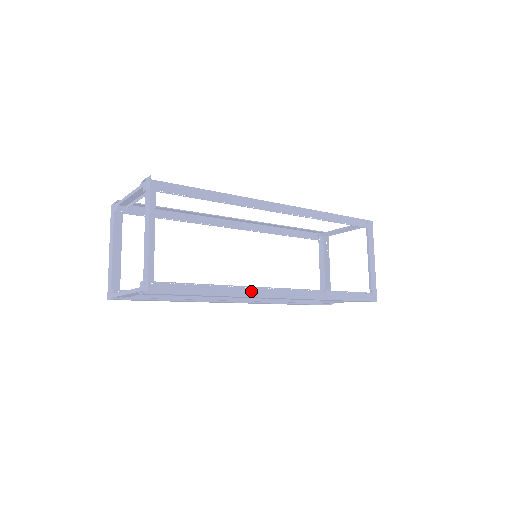
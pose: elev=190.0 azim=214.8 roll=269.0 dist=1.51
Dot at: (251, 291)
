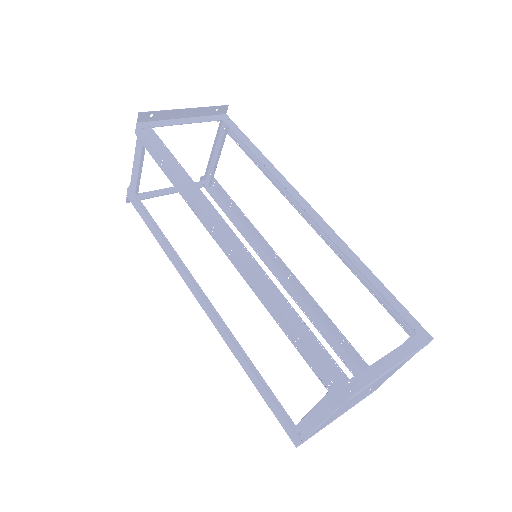
Dot at: (205, 202)
